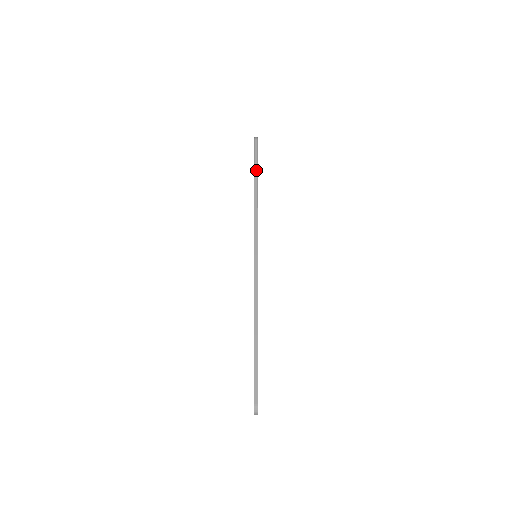
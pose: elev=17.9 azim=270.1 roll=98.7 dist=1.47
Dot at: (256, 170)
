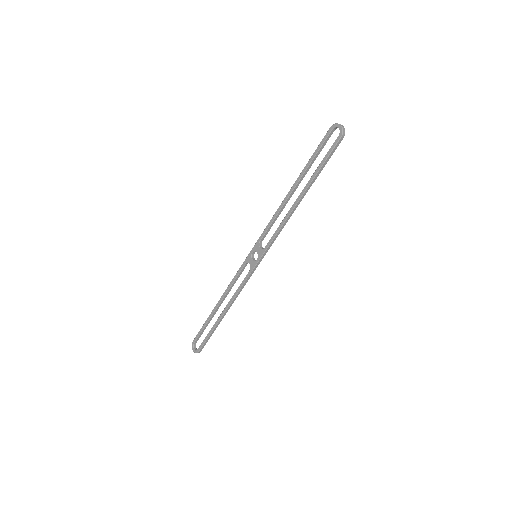
Dot at: (315, 179)
